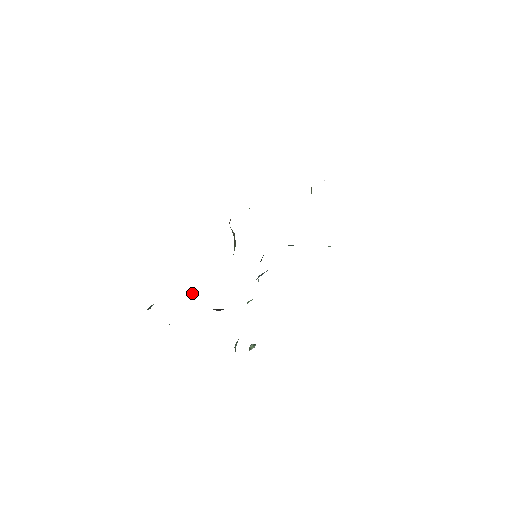
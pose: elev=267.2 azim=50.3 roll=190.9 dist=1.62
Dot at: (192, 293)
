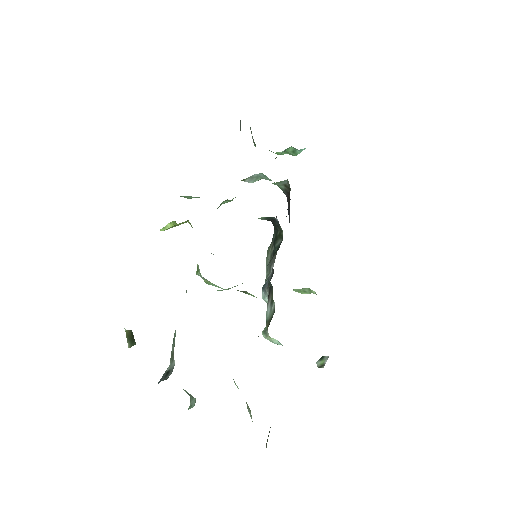
Dot at: occluded
